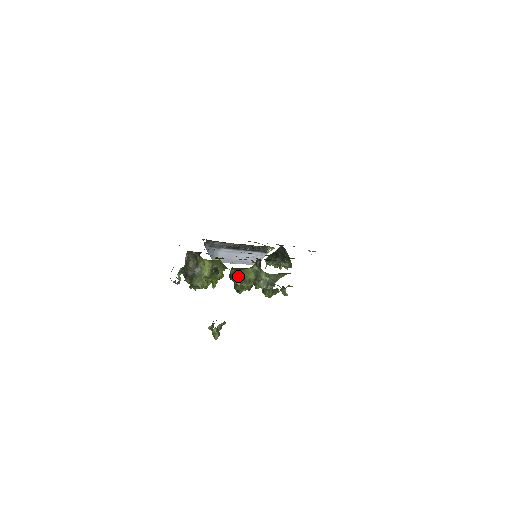
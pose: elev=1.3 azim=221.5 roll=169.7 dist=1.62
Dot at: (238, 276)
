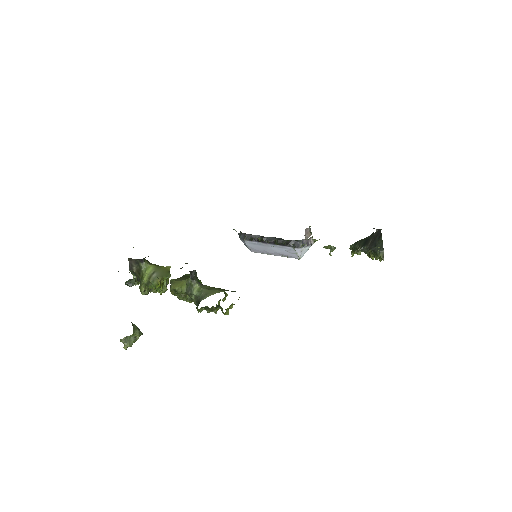
Dot at: (172, 287)
